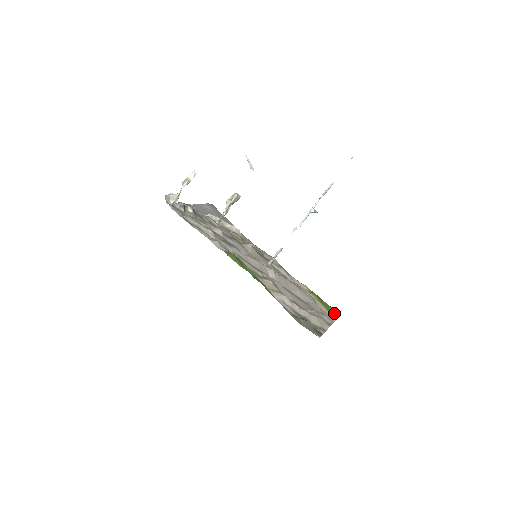
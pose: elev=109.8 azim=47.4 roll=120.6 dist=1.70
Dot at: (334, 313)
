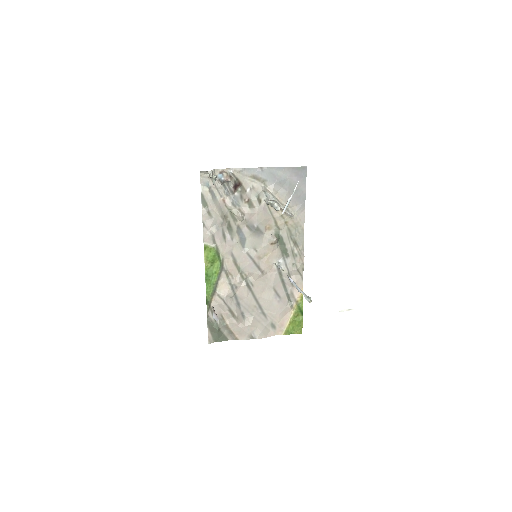
Dot at: (295, 329)
